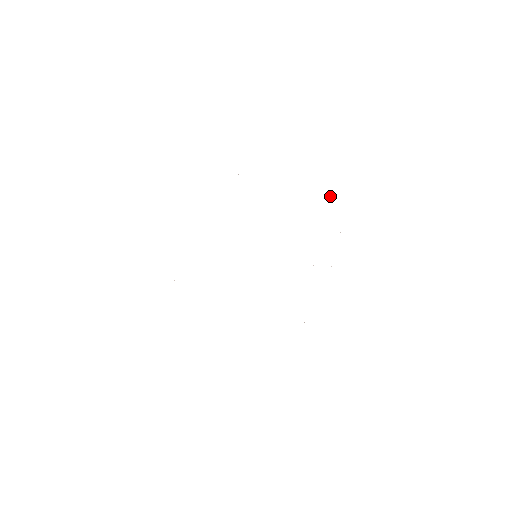
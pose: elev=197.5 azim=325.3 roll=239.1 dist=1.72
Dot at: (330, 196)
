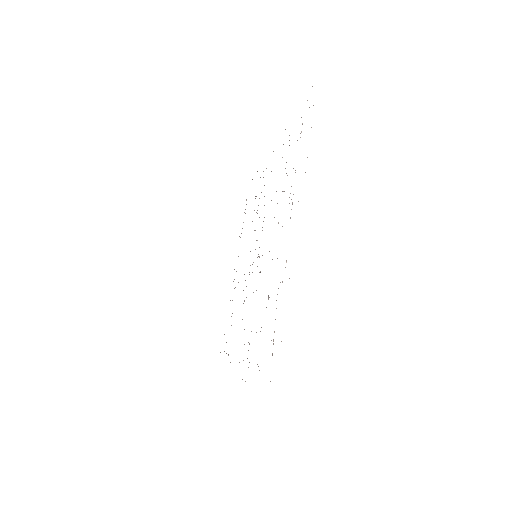
Dot at: occluded
